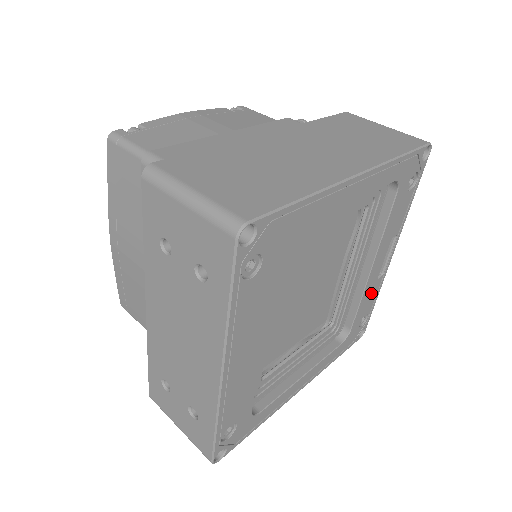
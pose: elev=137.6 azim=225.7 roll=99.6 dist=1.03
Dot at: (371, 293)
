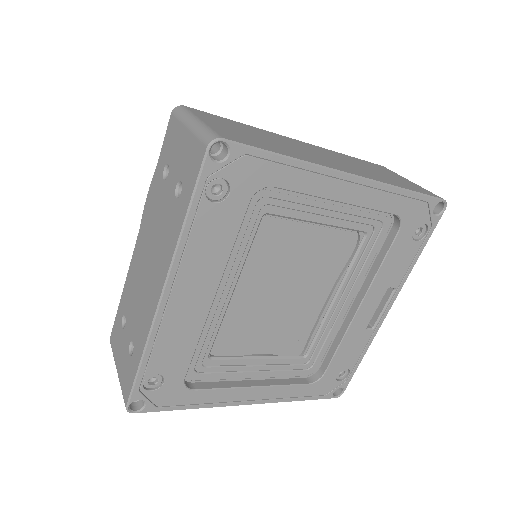
Dot at: (356, 343)
